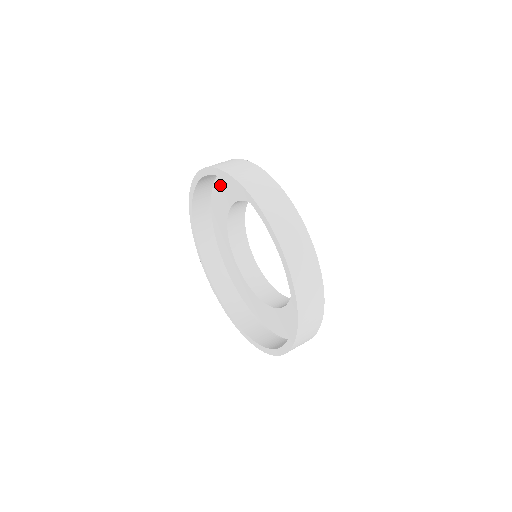
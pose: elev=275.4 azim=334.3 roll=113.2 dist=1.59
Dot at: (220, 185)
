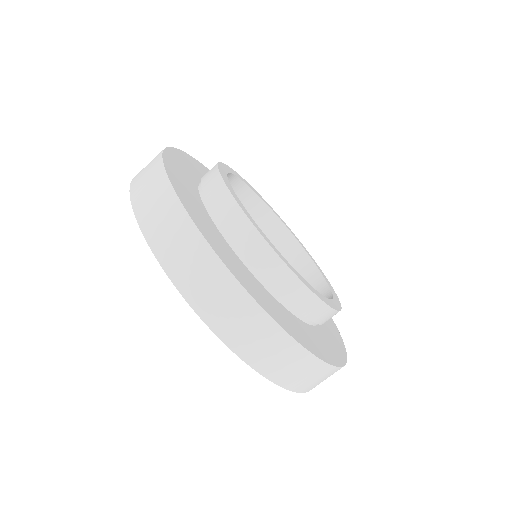
Dot at: occluded
